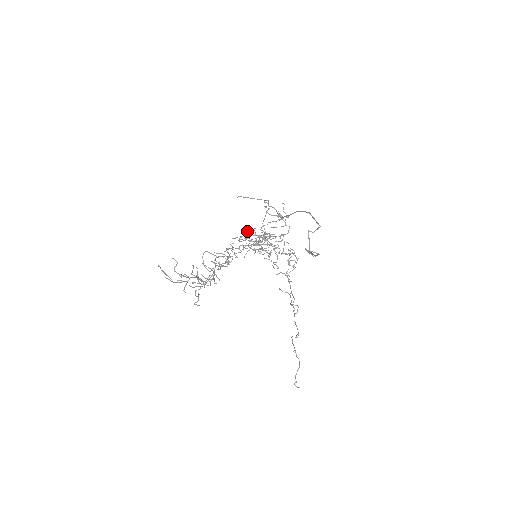
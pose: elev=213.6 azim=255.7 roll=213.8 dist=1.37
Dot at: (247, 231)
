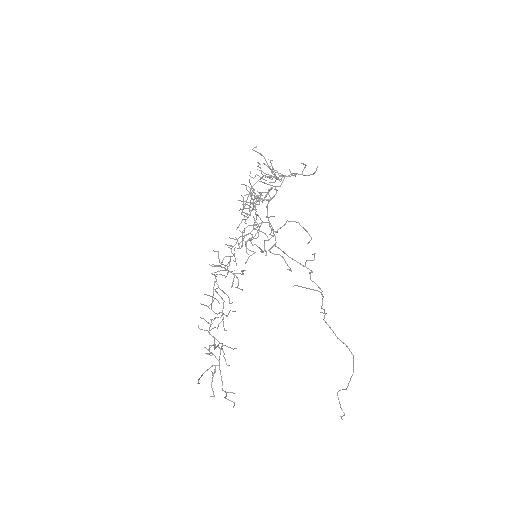
Dot at: occluded
